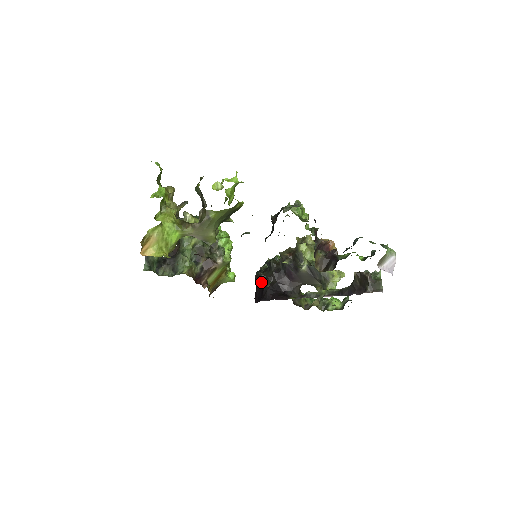
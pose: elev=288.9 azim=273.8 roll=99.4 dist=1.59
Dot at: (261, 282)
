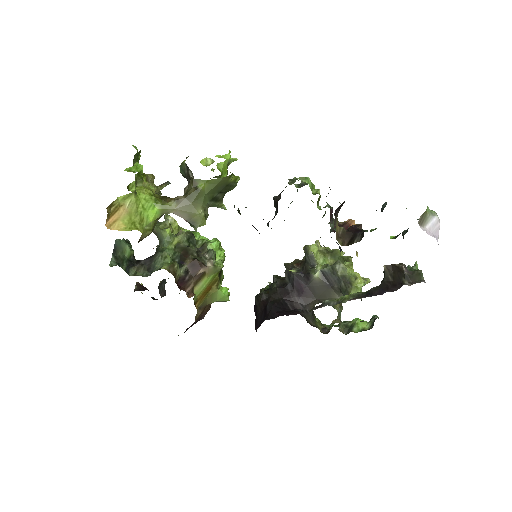
Dot at: (263, 302)
